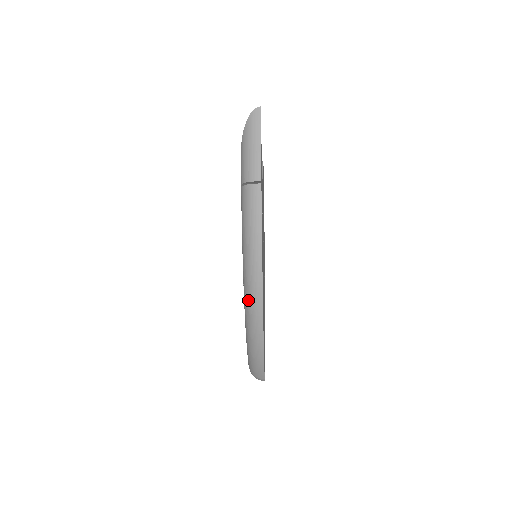
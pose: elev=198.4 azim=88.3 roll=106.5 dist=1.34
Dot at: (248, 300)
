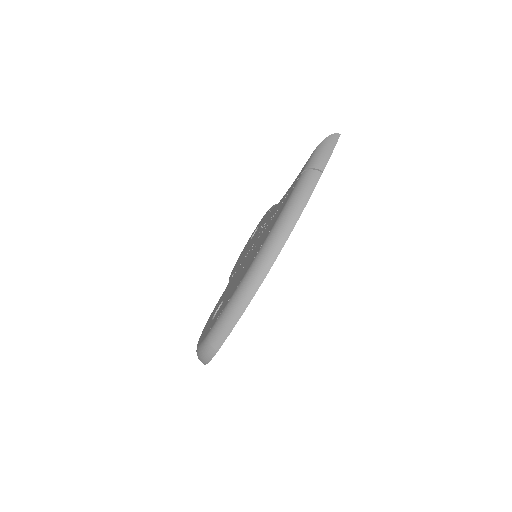
Dot at: (265, 251)
